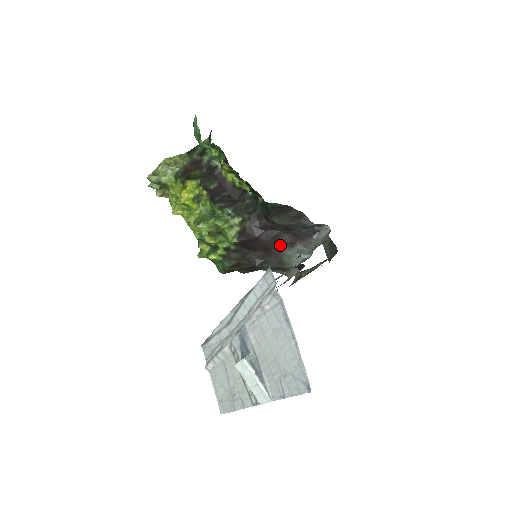
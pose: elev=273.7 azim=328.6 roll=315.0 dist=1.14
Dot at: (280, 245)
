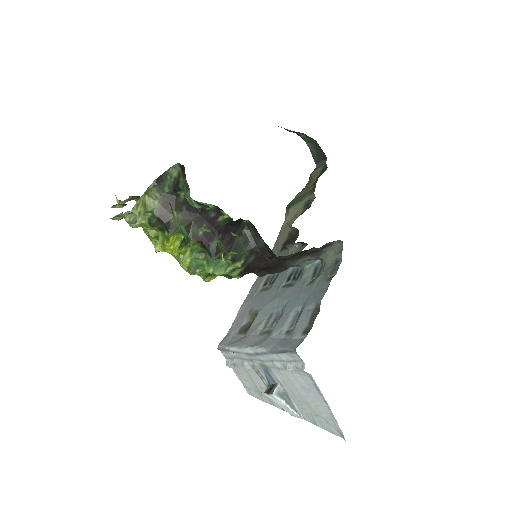
Dot at: occluded
